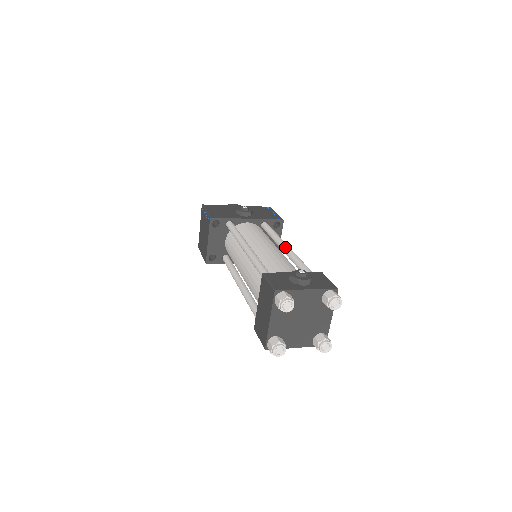
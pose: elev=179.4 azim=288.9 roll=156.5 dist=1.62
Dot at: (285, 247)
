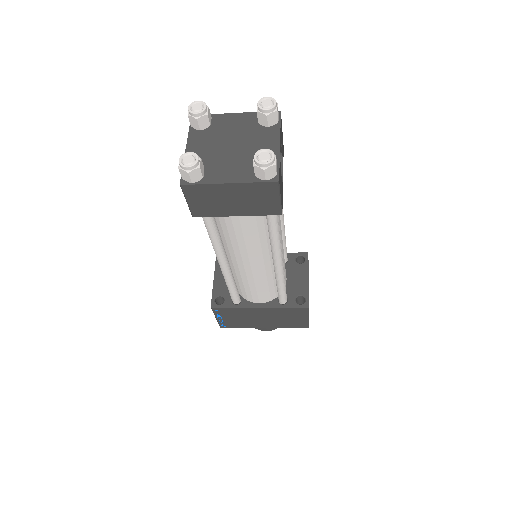
Dot at: occluded
